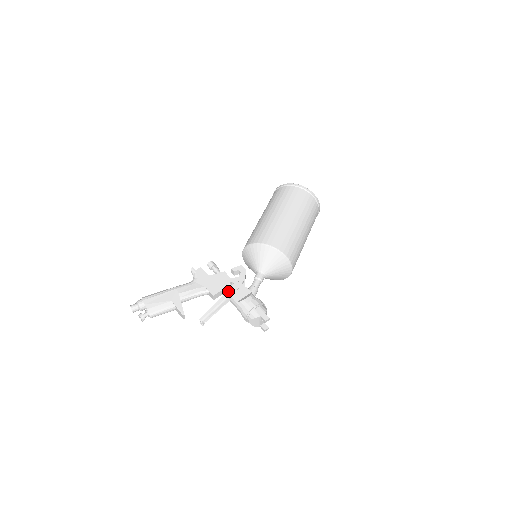
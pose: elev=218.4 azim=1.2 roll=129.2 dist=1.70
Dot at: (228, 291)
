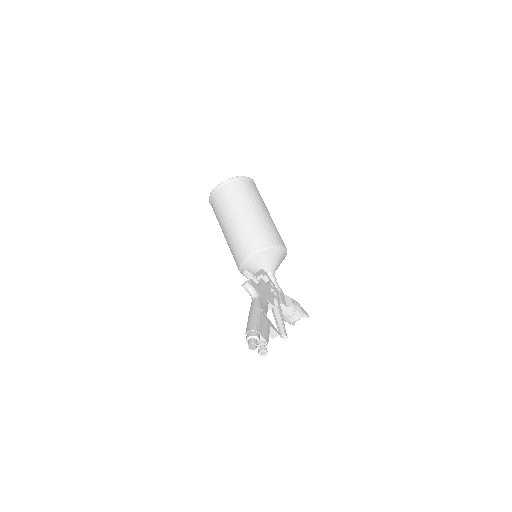
Dot at: (277, 298)
